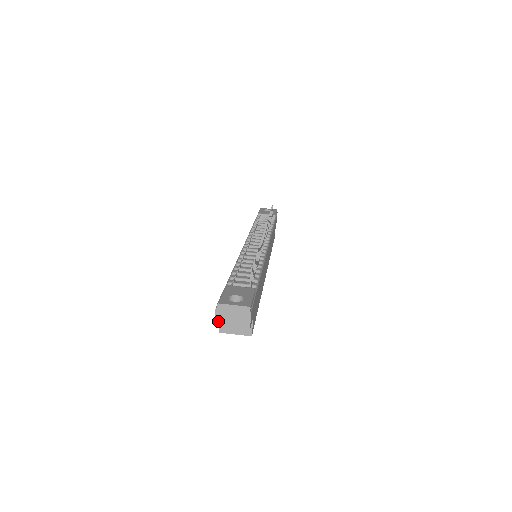
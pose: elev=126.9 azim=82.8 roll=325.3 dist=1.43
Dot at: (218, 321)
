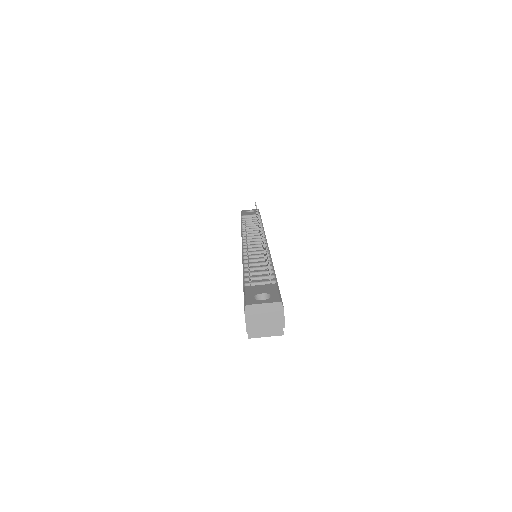
Dot at: (249, 325)
